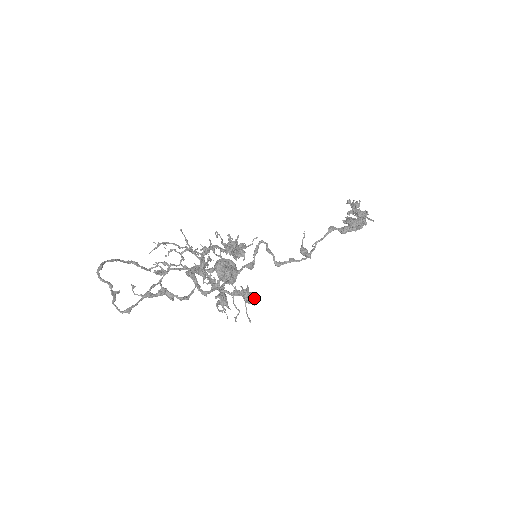
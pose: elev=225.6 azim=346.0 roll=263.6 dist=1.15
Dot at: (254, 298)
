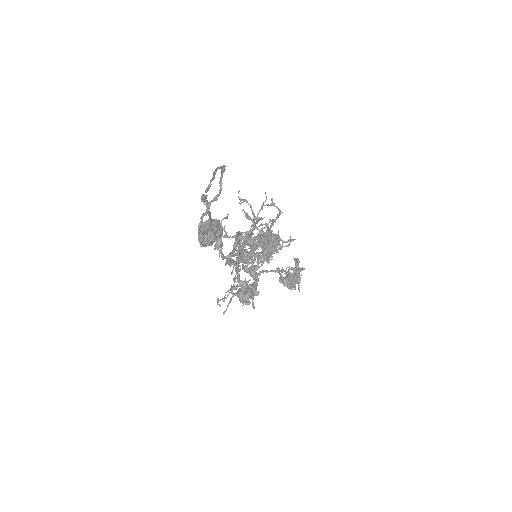
Dot at: occluded
